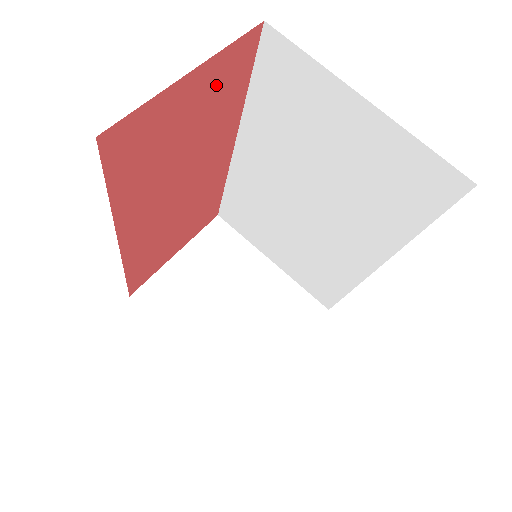
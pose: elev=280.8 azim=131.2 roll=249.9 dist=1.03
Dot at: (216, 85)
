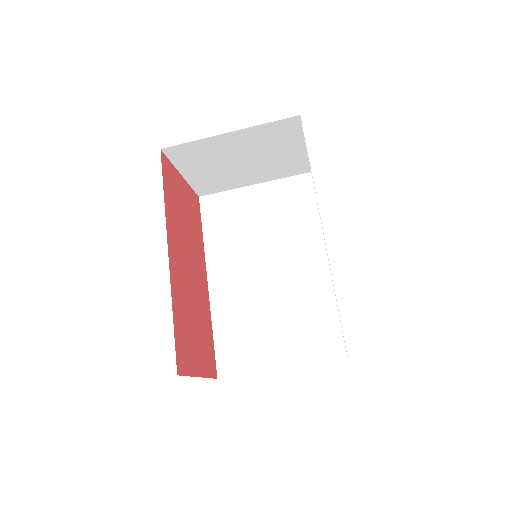
Dot at: (189, 350)
